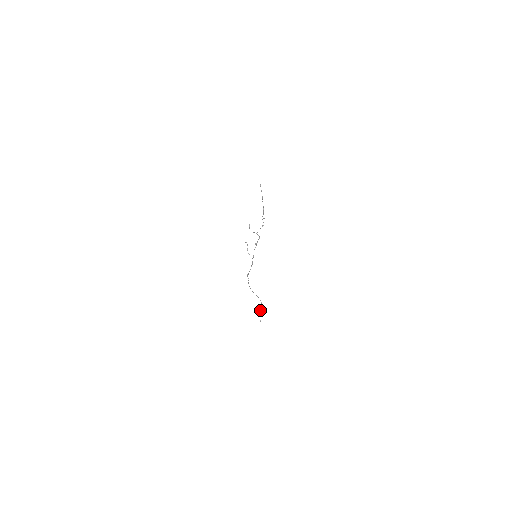
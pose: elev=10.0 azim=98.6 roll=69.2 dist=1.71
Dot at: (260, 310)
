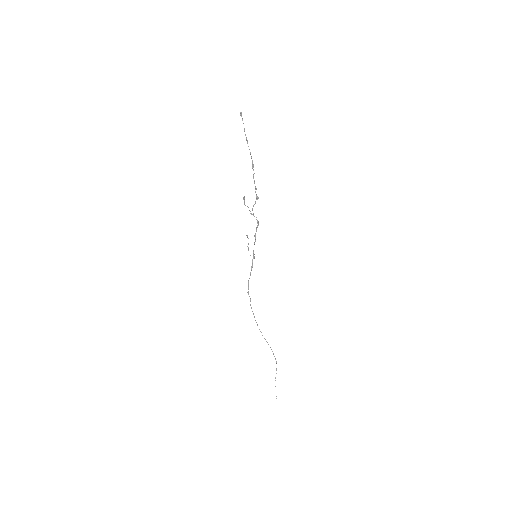
Dot at: occluded
